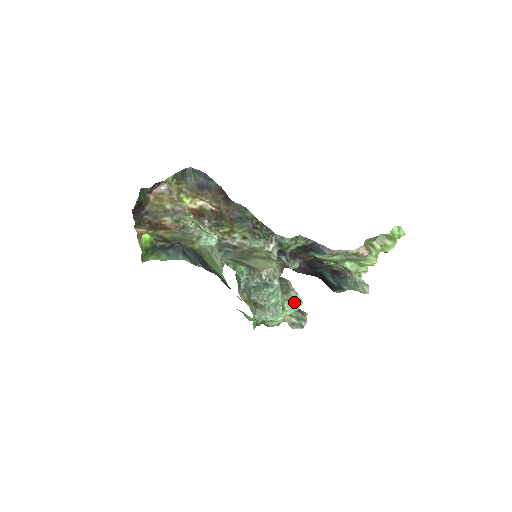
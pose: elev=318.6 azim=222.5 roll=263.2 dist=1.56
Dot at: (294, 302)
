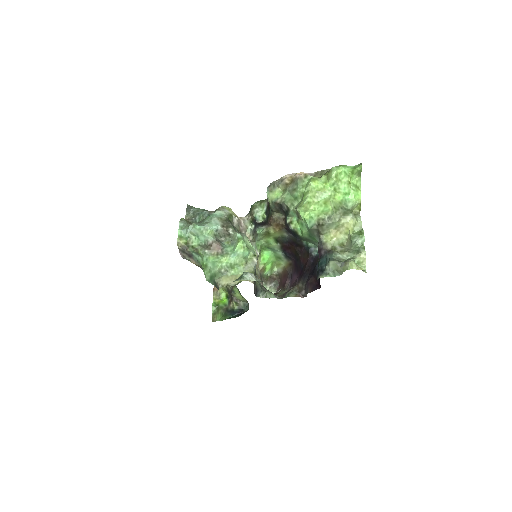
Dot at: (236, 243)
